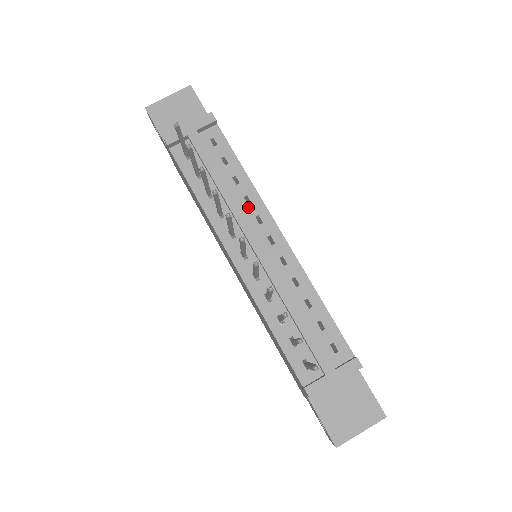
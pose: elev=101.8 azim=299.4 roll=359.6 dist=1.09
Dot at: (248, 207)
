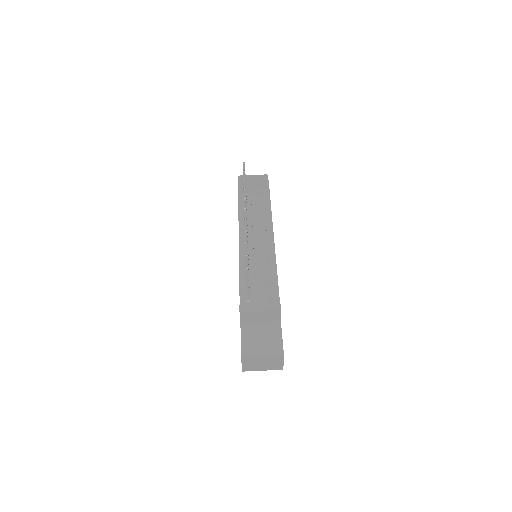
Dot at: (263, 222)
